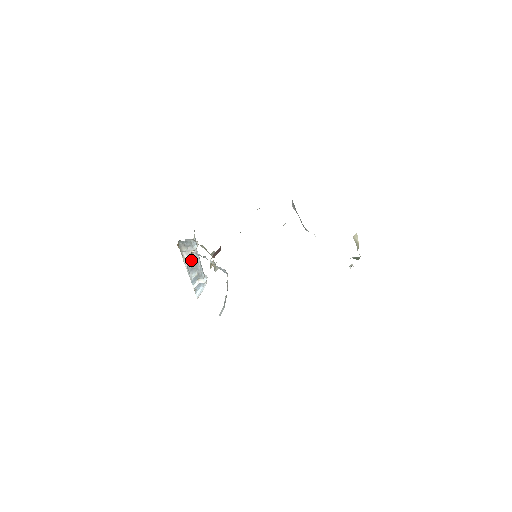
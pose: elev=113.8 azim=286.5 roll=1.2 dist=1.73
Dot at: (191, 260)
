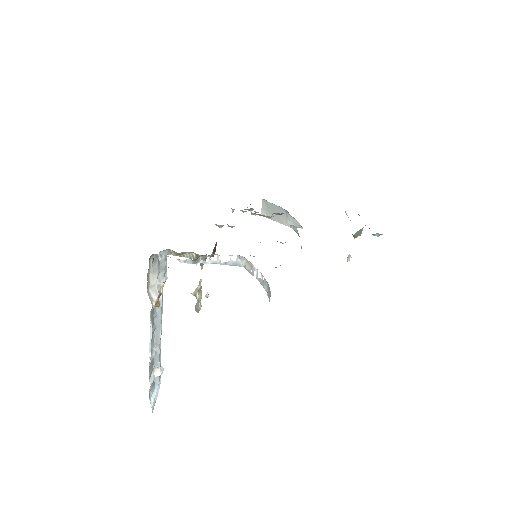
Dot at: (159, 306)
